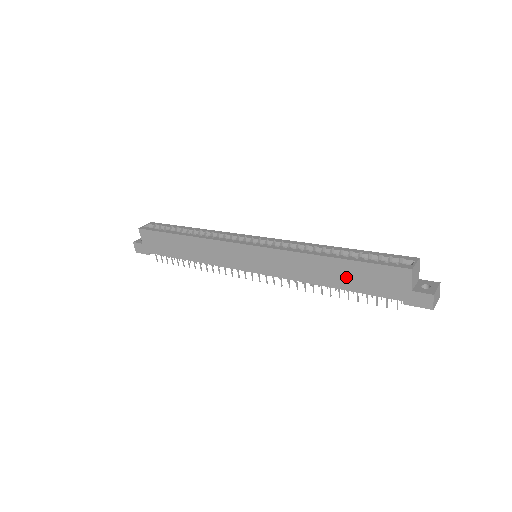
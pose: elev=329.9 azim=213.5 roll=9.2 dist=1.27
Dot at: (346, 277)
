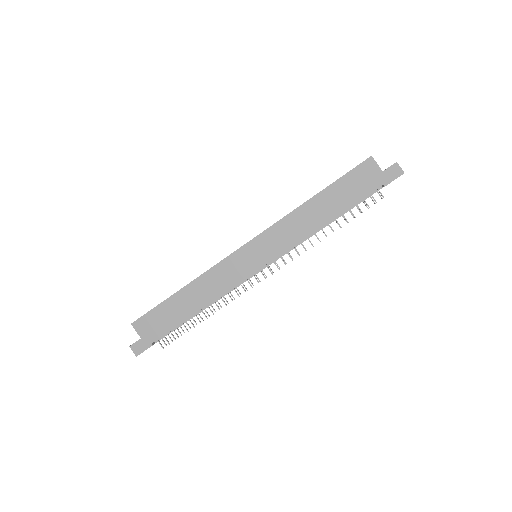
Dot at: (335, 201)
